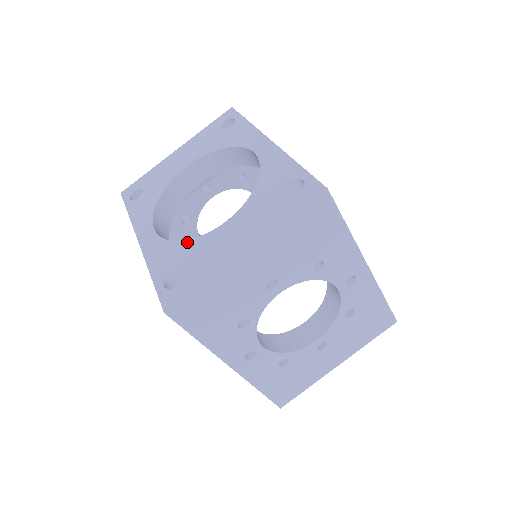
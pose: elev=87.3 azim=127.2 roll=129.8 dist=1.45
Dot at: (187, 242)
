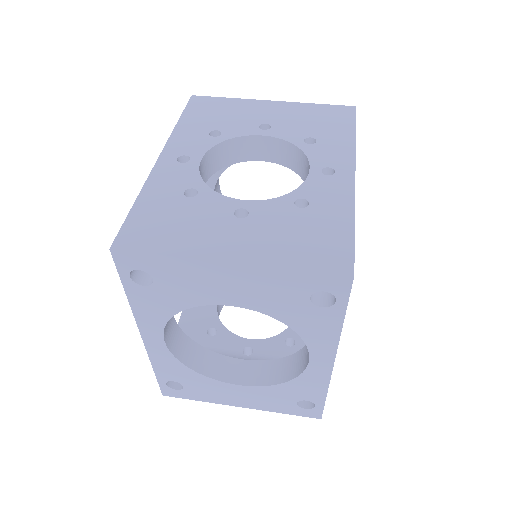
Dot at: occluded
